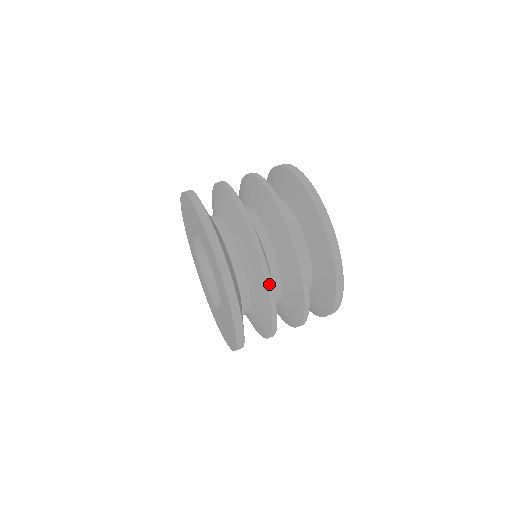
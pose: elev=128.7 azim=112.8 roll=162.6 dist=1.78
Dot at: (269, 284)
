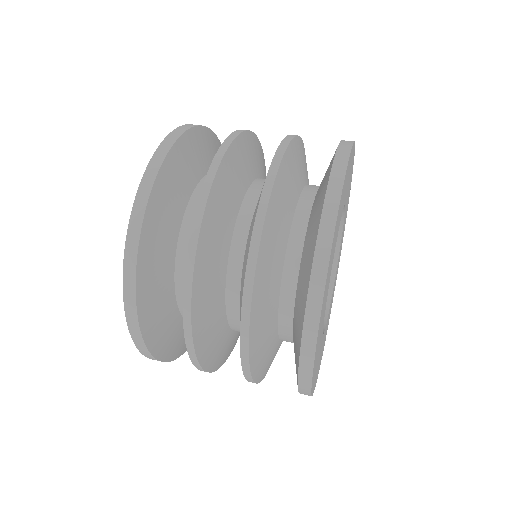
Dot at: (188, 274)
